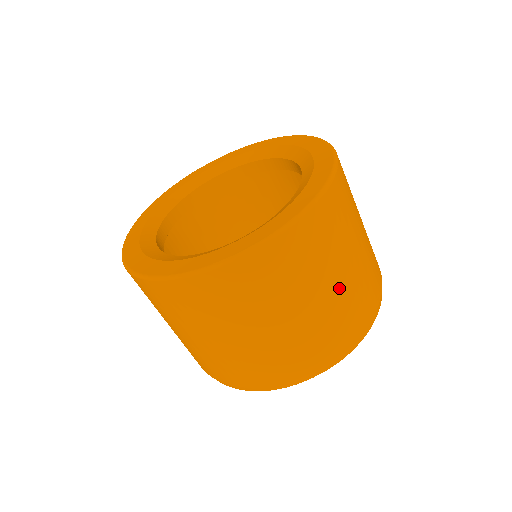
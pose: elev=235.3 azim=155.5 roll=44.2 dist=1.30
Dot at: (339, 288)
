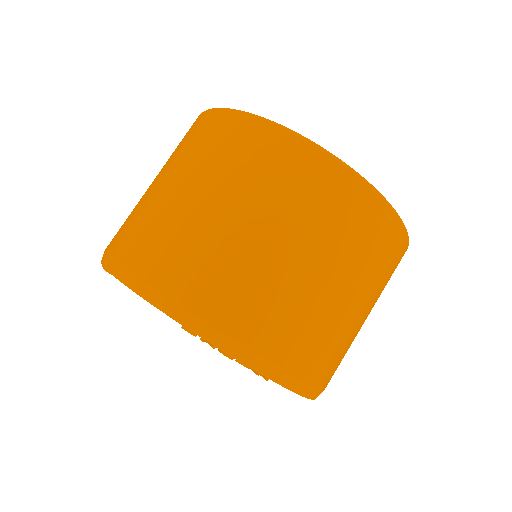
Dot at: occluded
